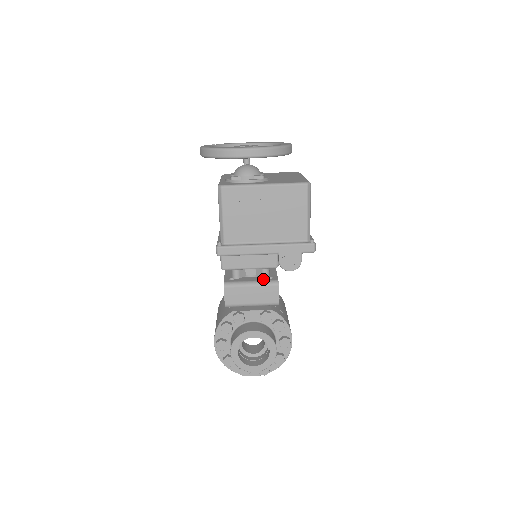
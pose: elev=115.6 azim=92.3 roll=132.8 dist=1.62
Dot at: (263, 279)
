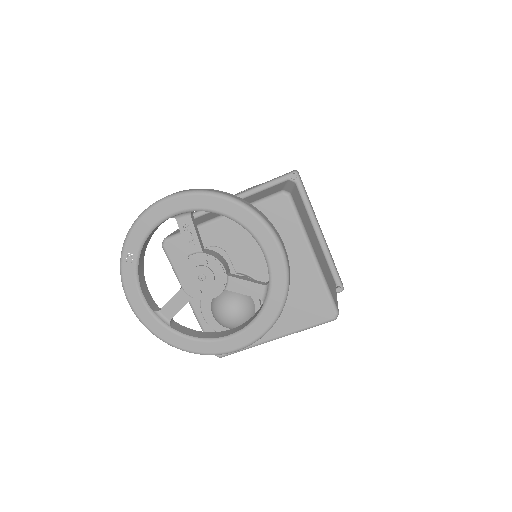
Dot at: occluded
